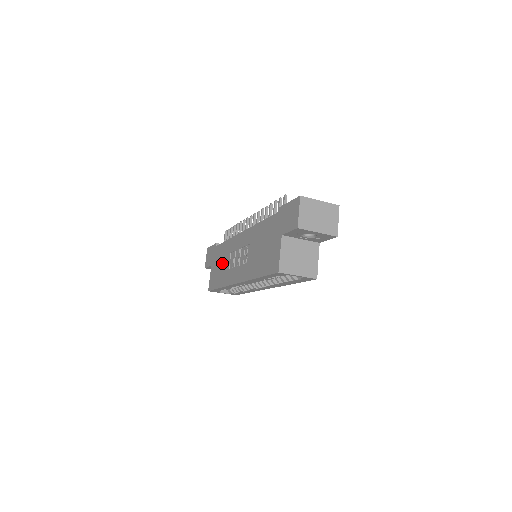
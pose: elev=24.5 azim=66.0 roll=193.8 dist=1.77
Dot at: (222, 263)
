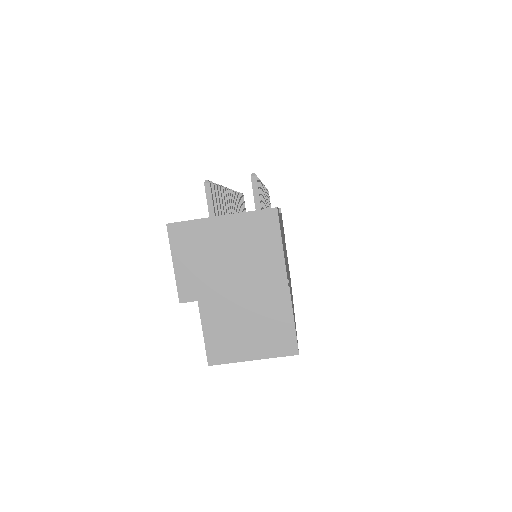
Dot at: occluded
